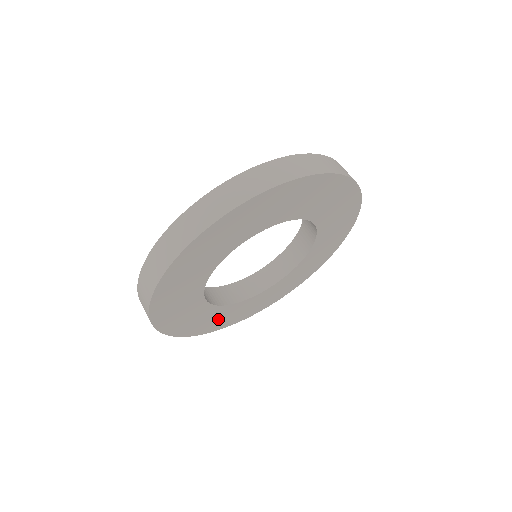
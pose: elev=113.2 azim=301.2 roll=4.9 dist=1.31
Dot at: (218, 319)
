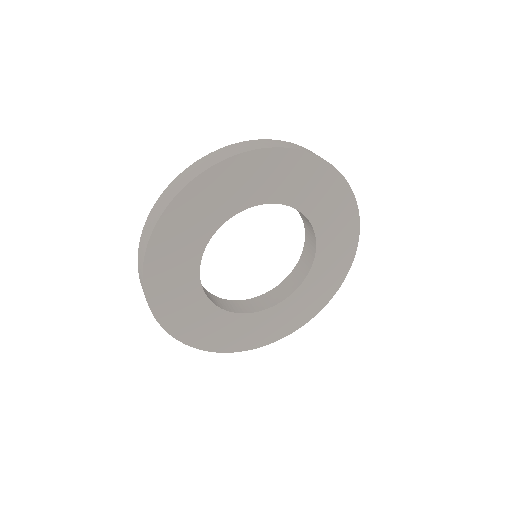
Dot at: (198, 324)
